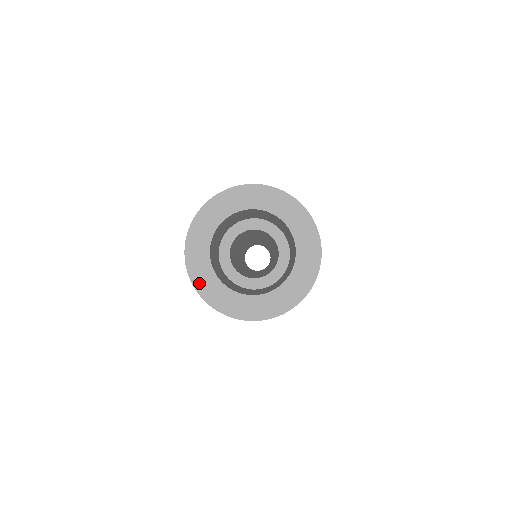
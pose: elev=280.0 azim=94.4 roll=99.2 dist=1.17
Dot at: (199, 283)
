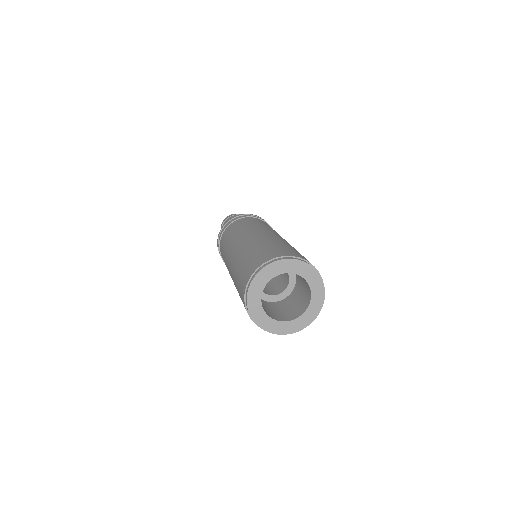
Dot at: (279, 332)
